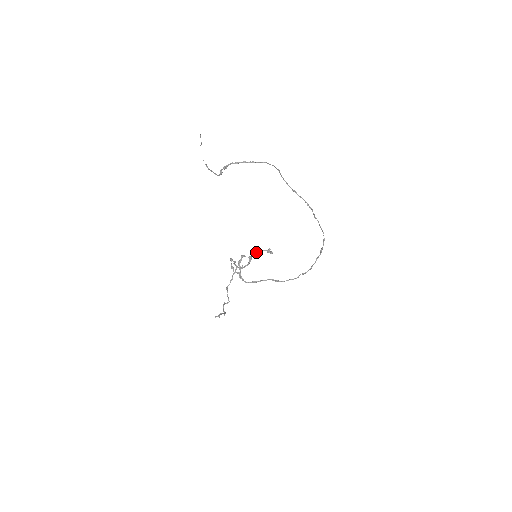
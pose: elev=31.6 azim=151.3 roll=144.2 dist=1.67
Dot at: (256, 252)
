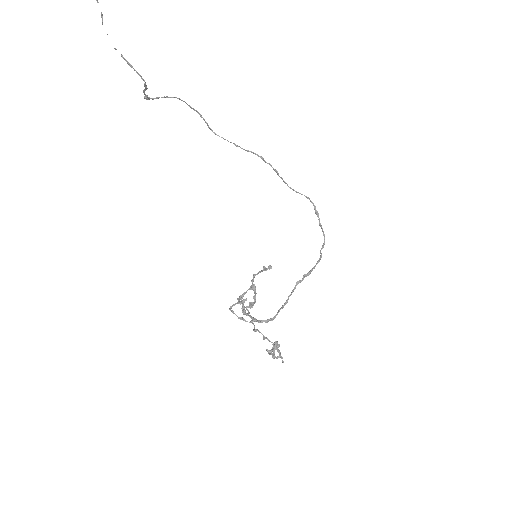
Dot at: (253, 276)
